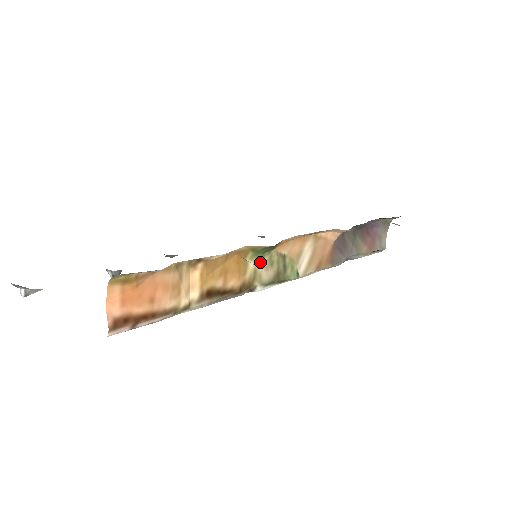
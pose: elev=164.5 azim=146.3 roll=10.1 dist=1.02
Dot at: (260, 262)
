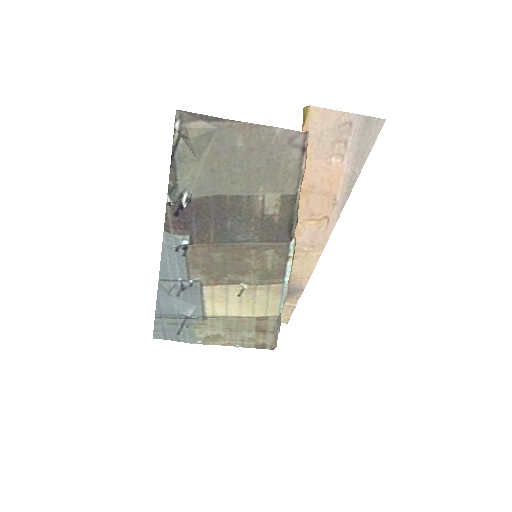
Dot at: occluded
